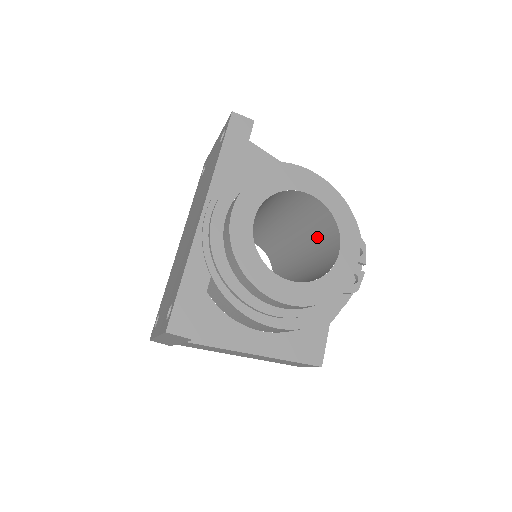
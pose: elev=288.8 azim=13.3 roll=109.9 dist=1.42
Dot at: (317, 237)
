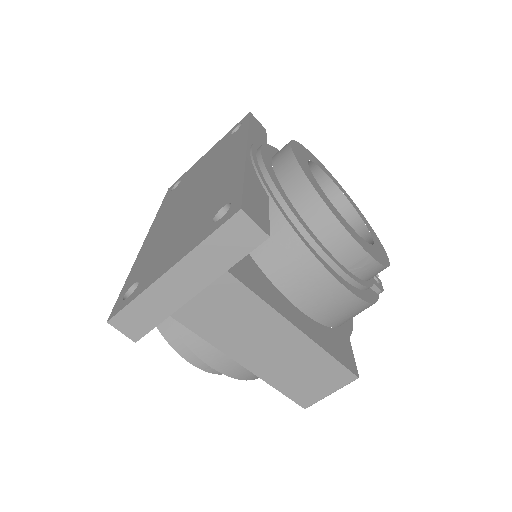
Dot at: occluded
